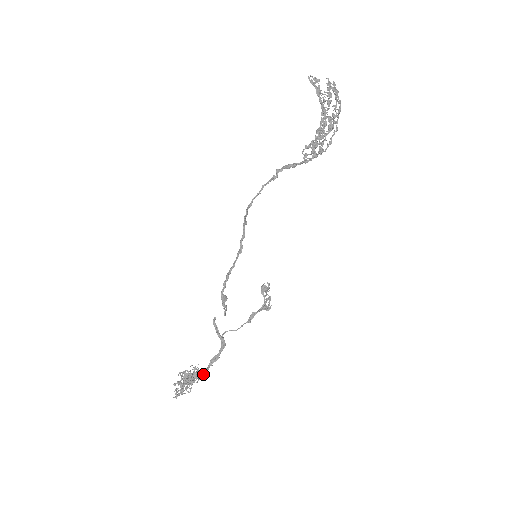
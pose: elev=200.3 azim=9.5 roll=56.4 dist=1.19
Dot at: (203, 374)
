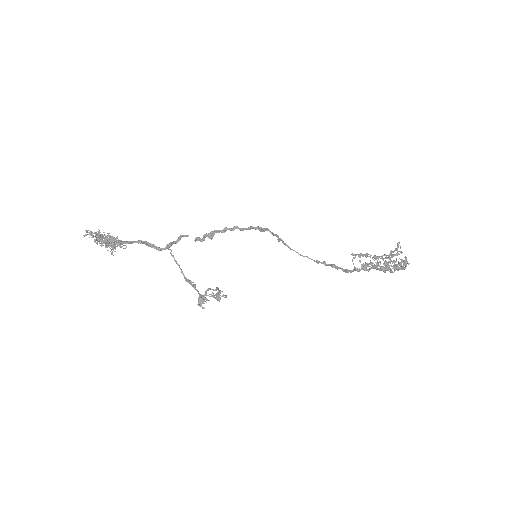
Dot at: (124, 242)
